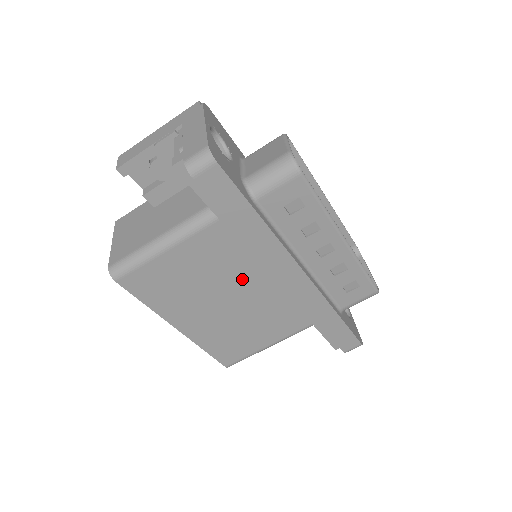
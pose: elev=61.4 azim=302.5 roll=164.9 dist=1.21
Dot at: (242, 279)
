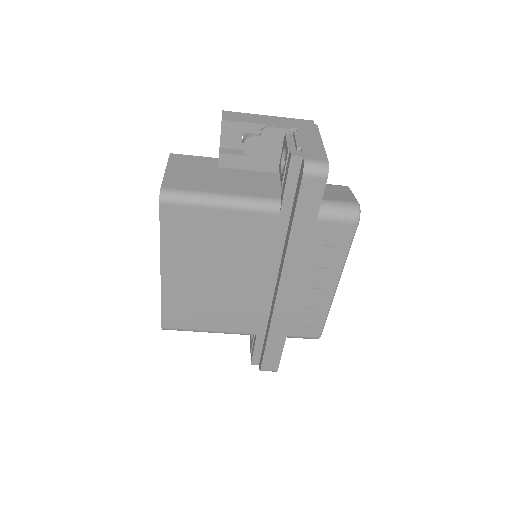
Dot at: (248, 267)
